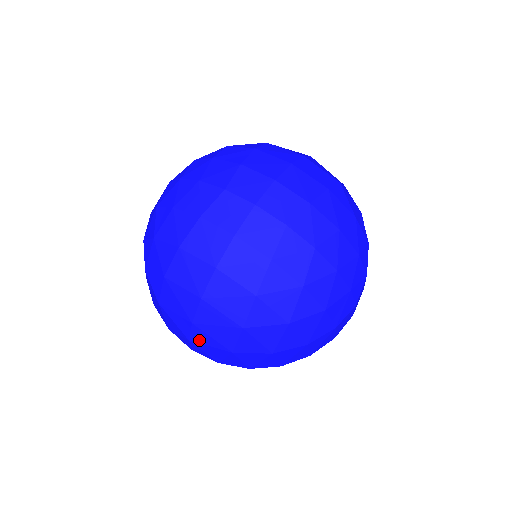
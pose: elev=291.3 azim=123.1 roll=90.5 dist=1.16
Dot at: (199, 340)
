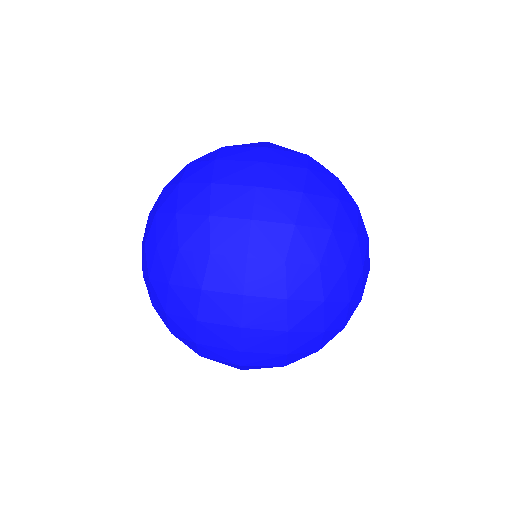
Dot at: (251, 368)
